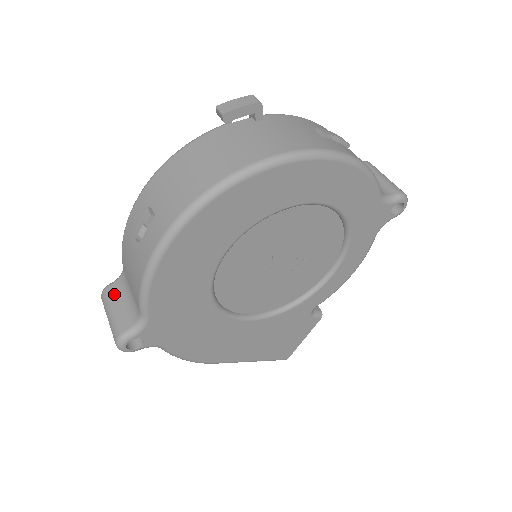
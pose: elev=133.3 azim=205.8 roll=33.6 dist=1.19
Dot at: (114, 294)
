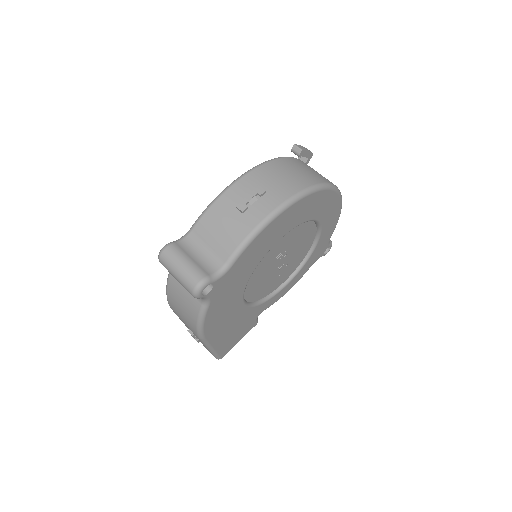
Dot at: (183, 249)
